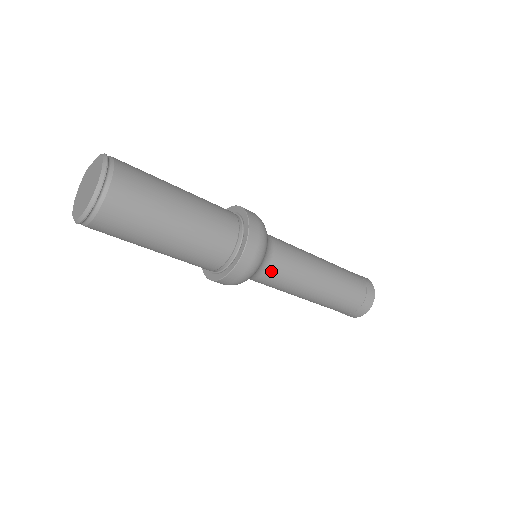
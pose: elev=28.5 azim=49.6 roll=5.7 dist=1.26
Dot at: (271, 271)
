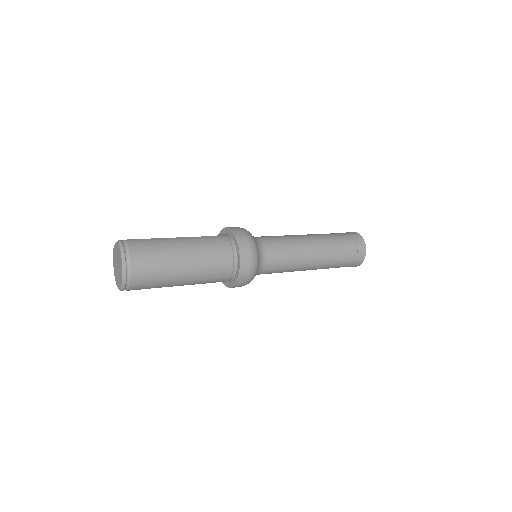
Dot at: (269, 267)
